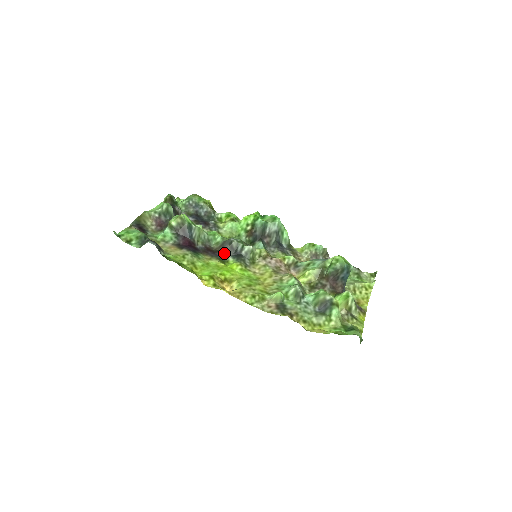
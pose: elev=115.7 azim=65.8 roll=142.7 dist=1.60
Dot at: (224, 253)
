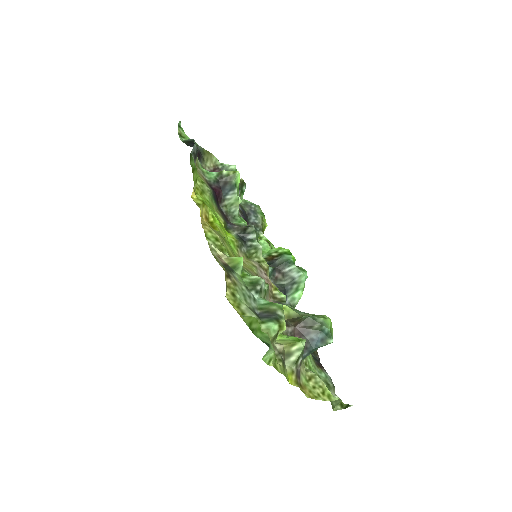
Dot at: (234, 226)
